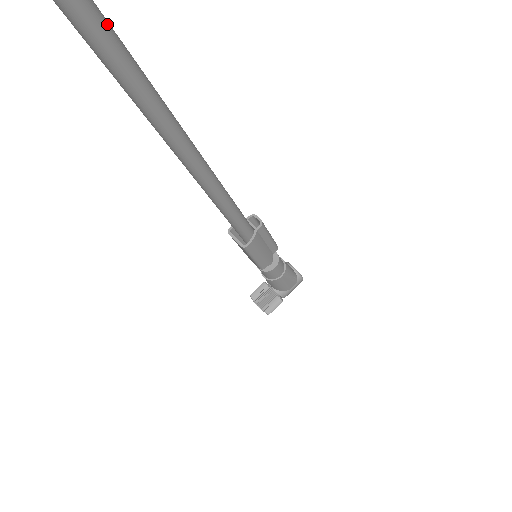
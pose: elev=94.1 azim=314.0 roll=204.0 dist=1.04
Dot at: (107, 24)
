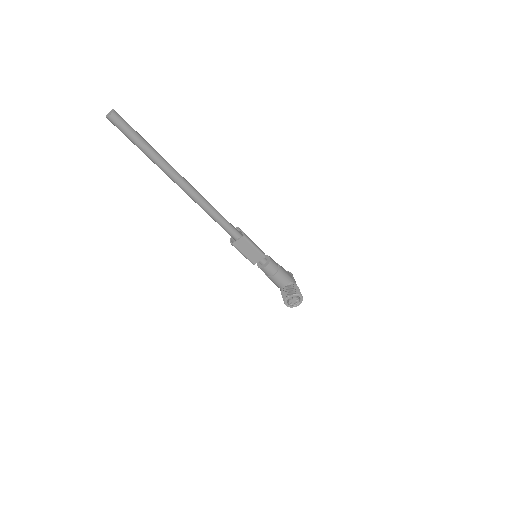
Dot at: (131, 128)
